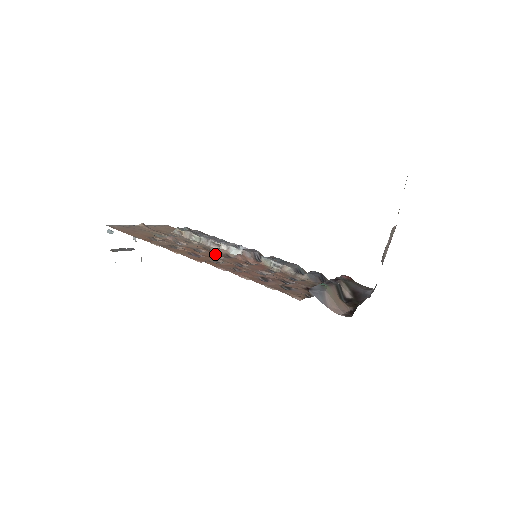
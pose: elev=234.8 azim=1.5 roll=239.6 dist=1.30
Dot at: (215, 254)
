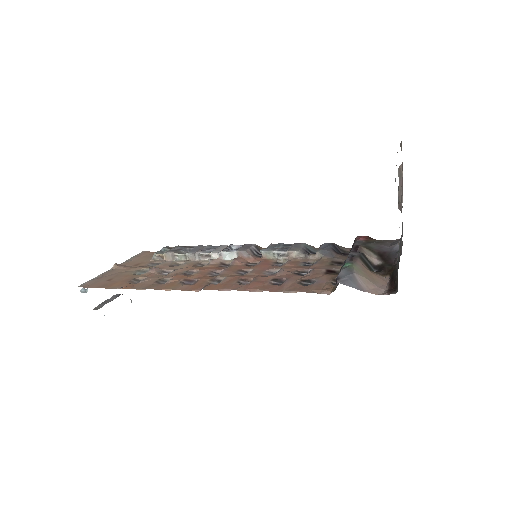
Dot at: (209, 269)
